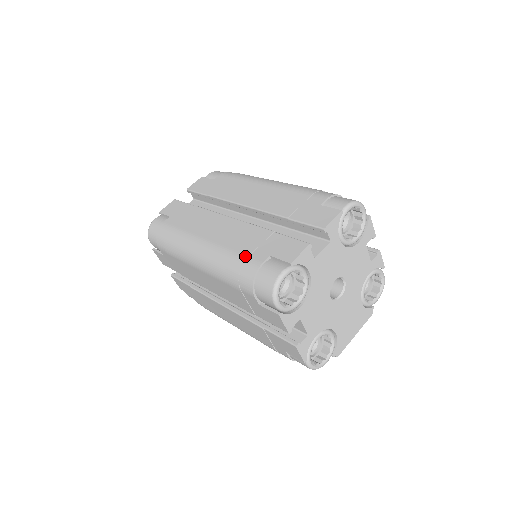
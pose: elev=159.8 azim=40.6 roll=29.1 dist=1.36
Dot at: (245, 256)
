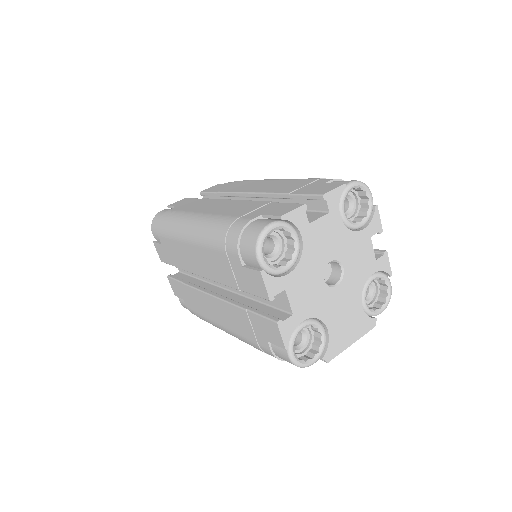
Dot at: (237, 217)
